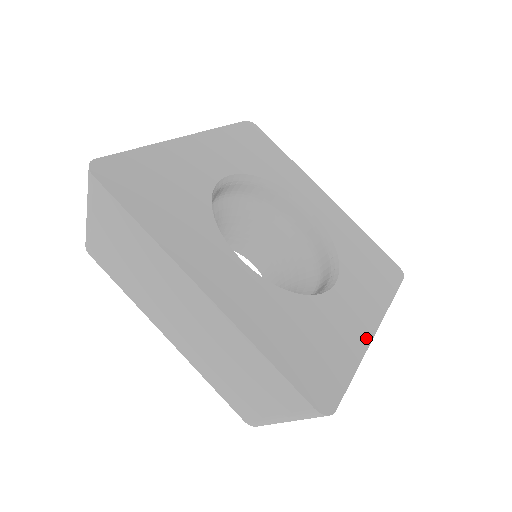
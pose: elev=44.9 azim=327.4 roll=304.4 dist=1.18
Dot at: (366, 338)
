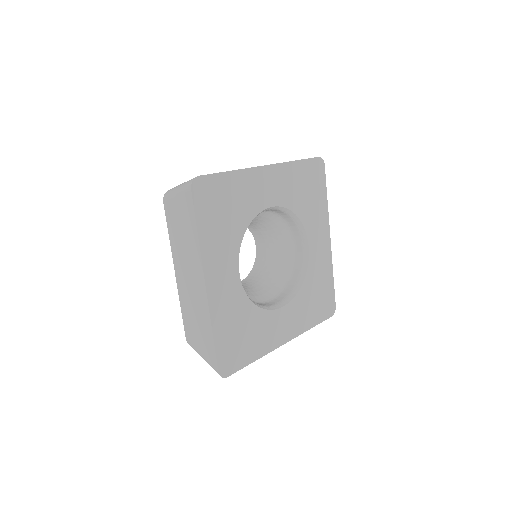
Dot at: (329, 253)
